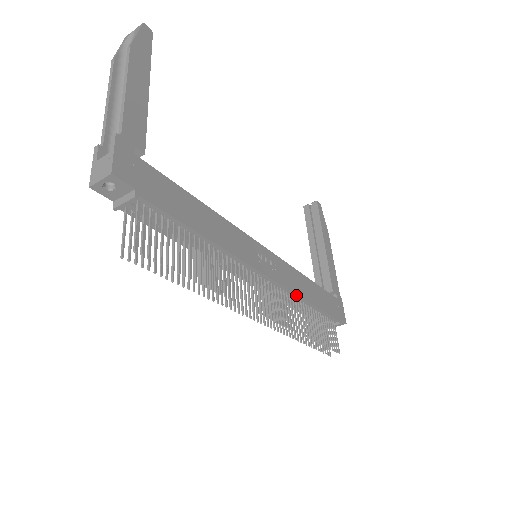
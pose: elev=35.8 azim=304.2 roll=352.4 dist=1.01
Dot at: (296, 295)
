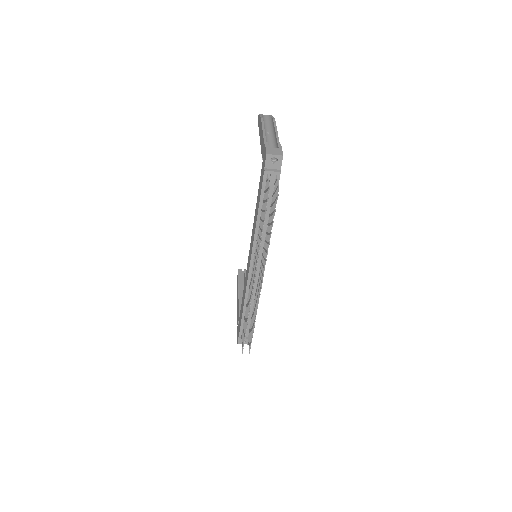
Dot at: occluded
